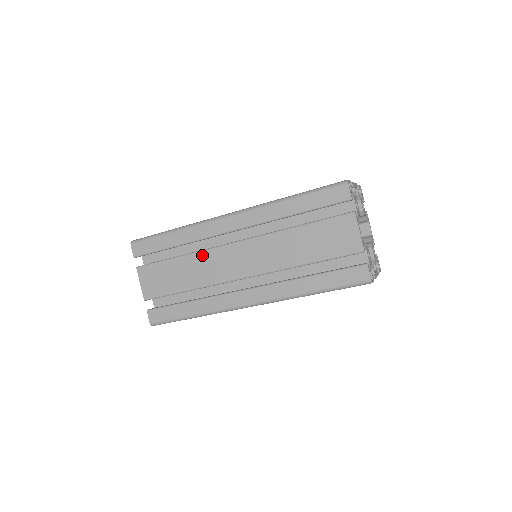
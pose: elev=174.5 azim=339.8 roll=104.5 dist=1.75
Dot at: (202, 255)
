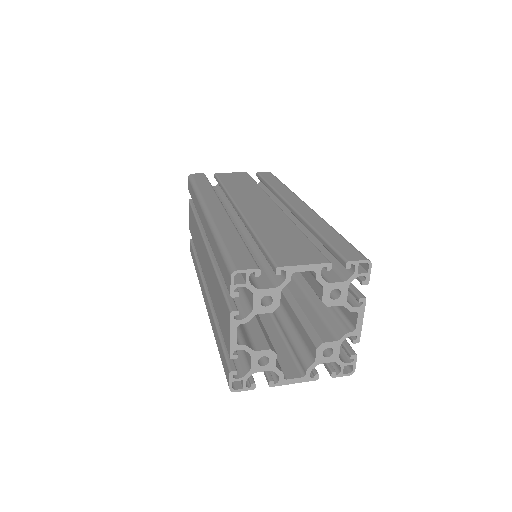
Dot at: (198, 230)
